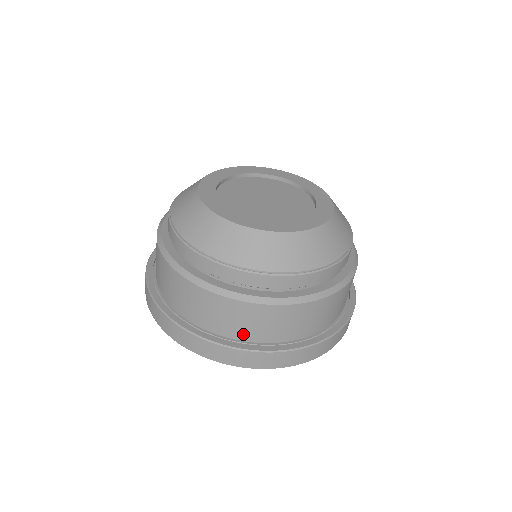
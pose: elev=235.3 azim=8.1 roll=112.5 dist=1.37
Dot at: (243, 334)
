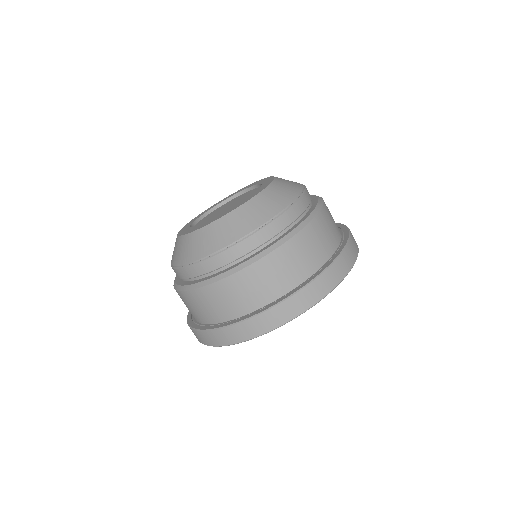
Dot at: (298, 277)
